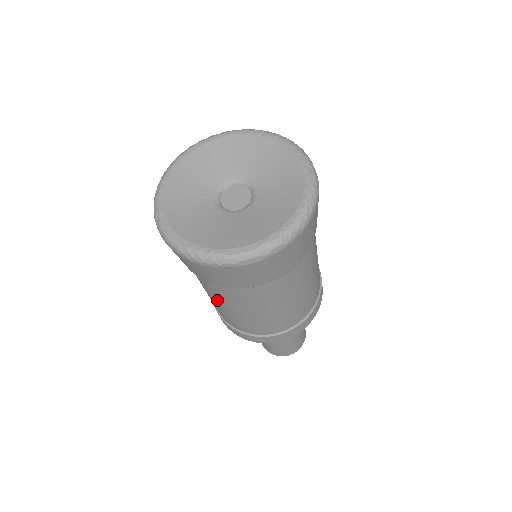
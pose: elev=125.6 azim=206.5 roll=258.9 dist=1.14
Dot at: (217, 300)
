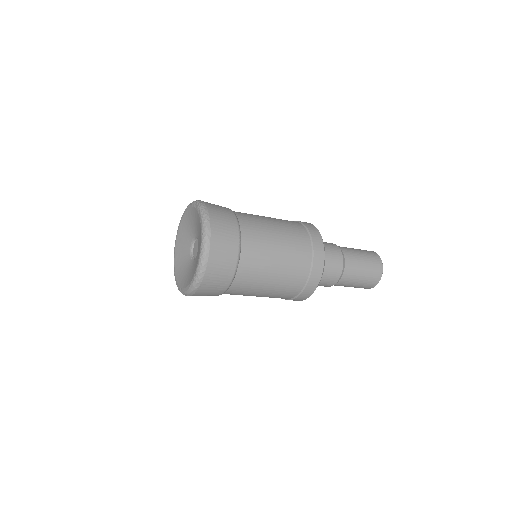
Dot at: occluded
